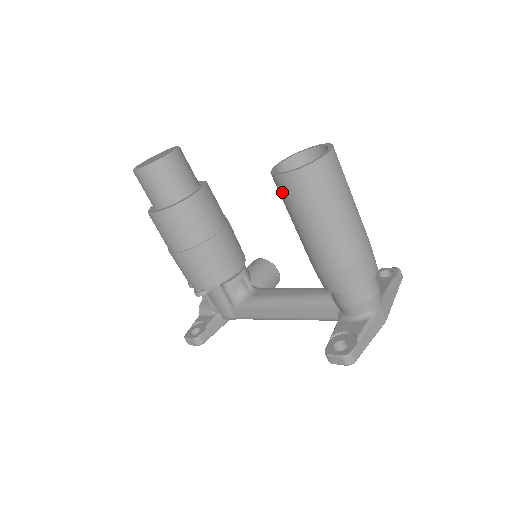
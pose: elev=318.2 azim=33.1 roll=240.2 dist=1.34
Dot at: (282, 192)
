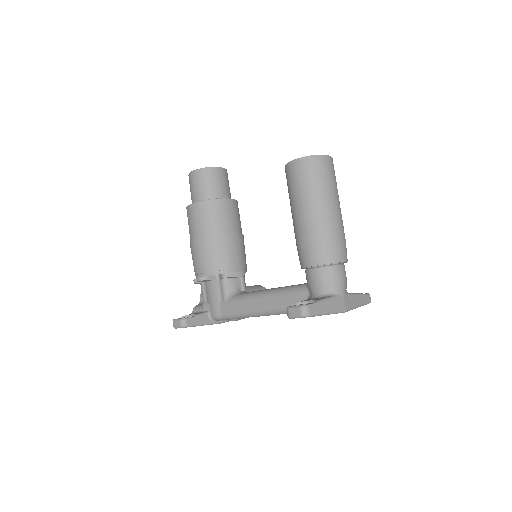
Dot at: (289, 177)
